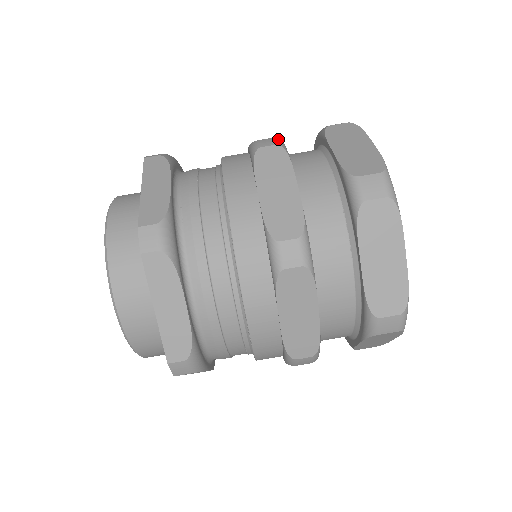
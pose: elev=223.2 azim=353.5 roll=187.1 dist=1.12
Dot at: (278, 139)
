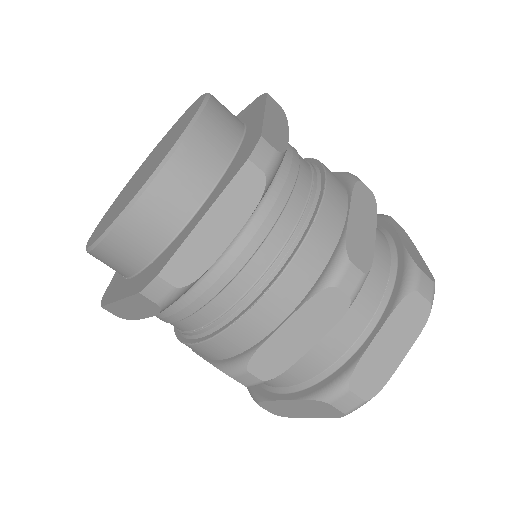
Dot at: occluded
